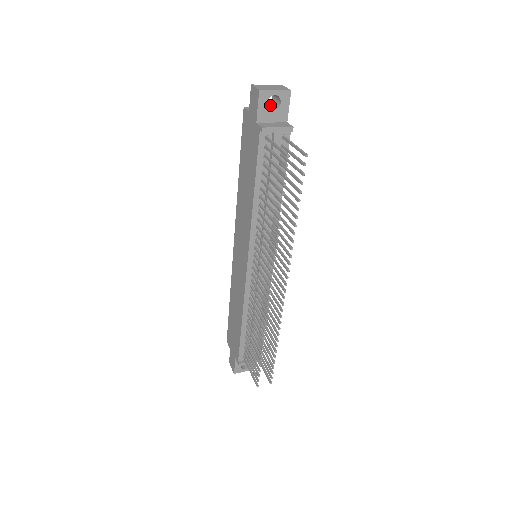
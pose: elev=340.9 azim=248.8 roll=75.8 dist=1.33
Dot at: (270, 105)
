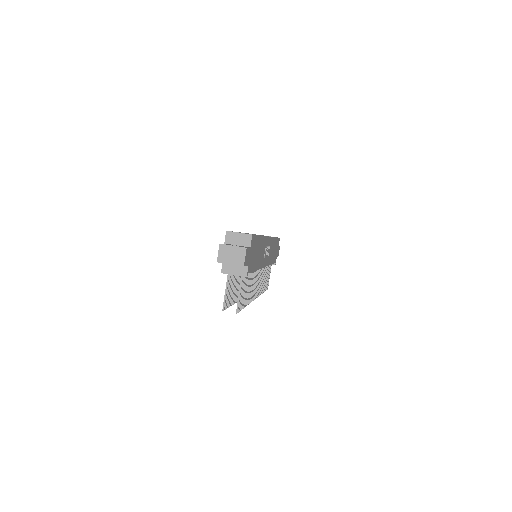
Dot at: occluded
